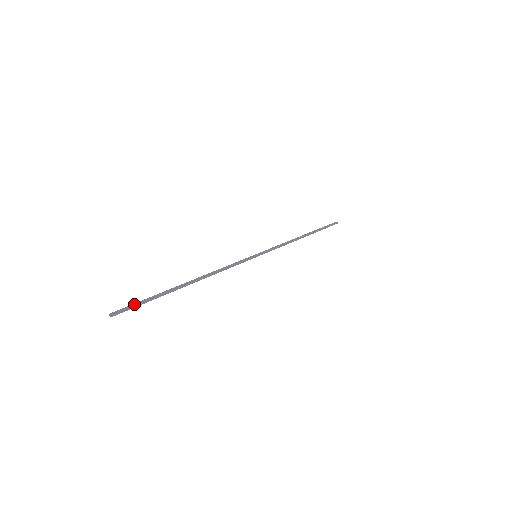
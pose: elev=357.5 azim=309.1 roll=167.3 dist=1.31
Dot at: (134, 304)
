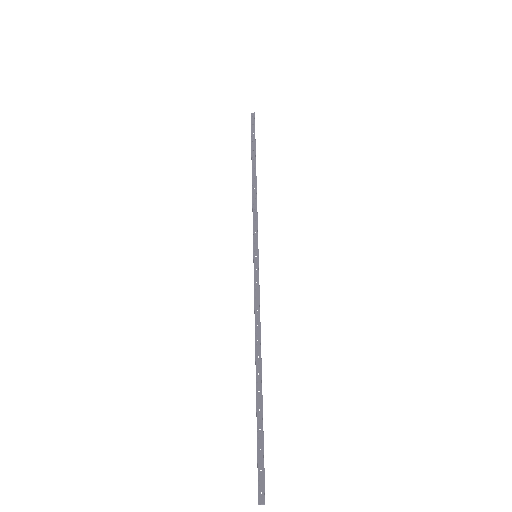
Dot at: (258, 462)
